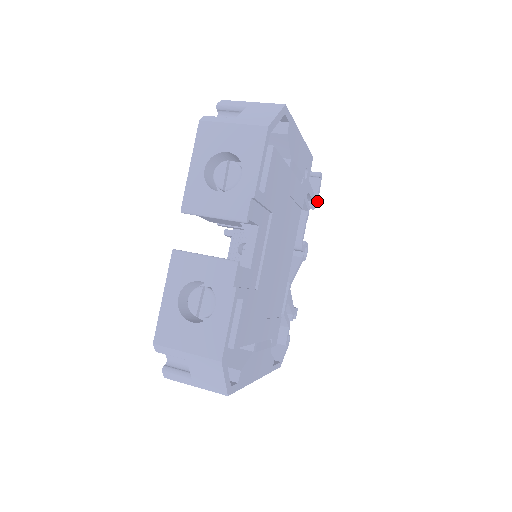
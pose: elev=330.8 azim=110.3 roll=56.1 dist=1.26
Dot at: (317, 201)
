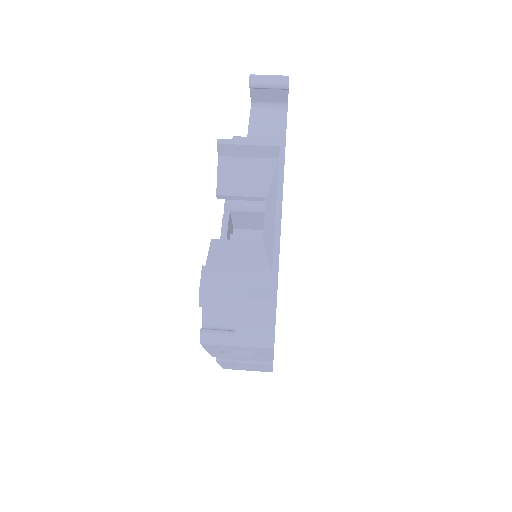
Dot at: occluded
